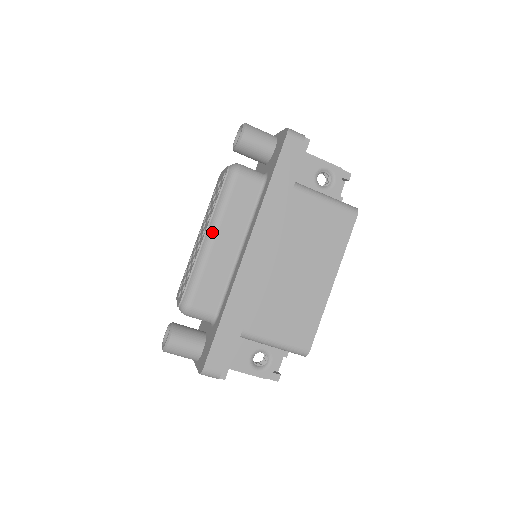
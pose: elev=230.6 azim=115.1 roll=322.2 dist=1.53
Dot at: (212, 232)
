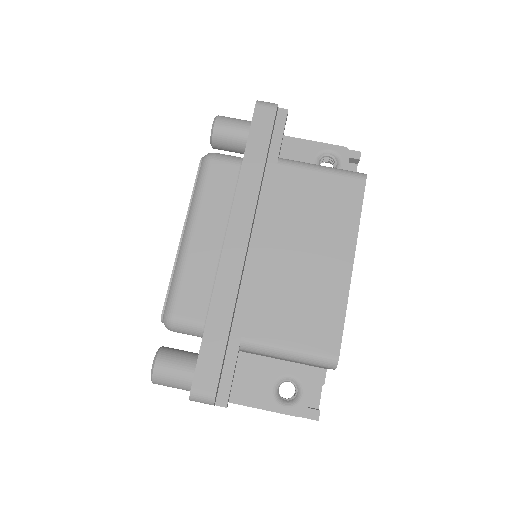
Dot at: (189, 226)
